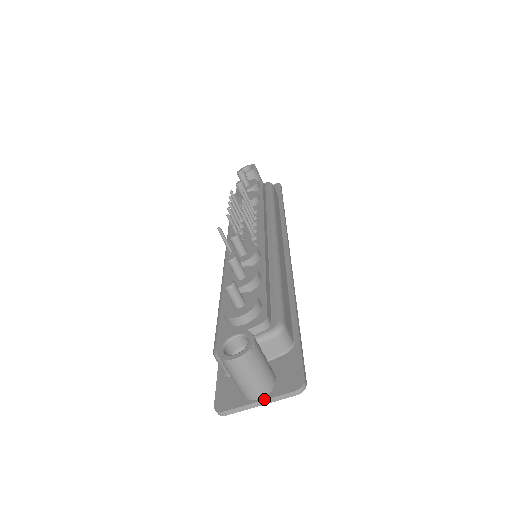
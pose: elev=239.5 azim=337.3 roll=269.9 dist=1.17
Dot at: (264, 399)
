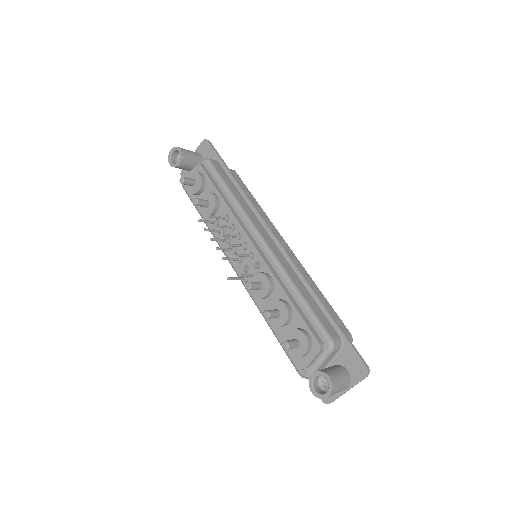
Dot at: (350, 388)
